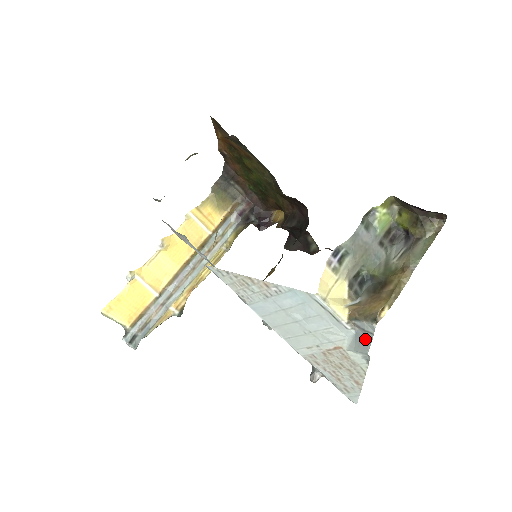
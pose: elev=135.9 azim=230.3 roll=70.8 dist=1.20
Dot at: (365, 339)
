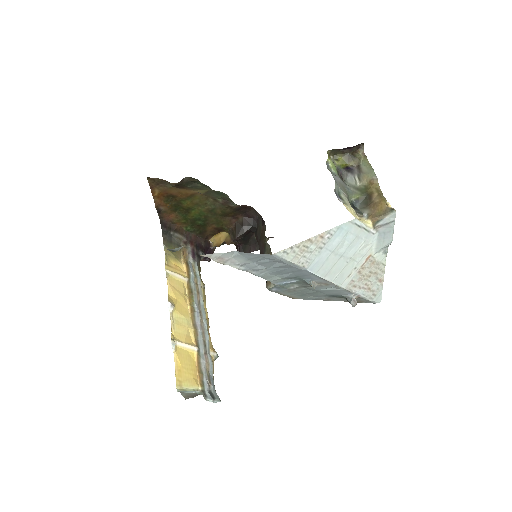
Dot at: (388, 231)
